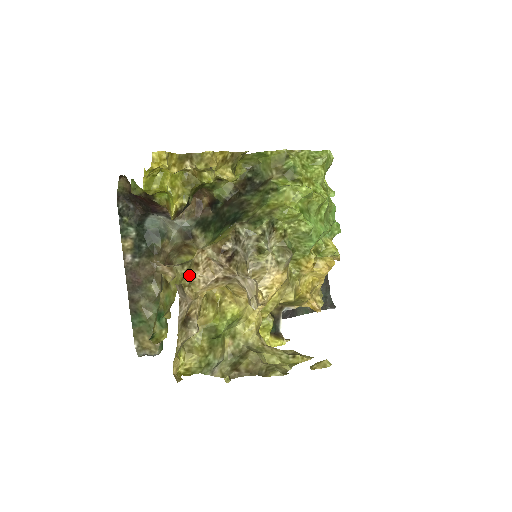
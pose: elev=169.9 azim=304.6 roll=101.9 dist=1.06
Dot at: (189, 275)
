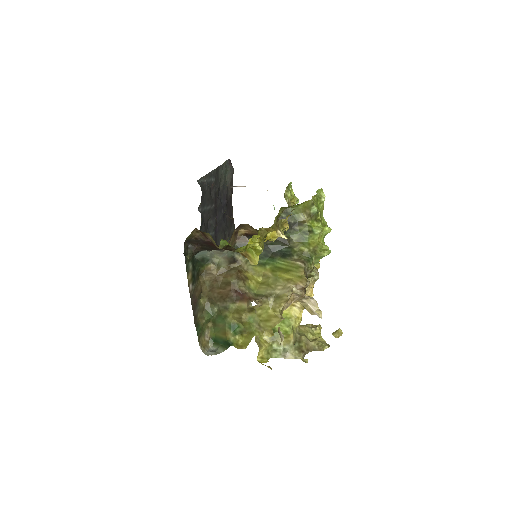
Dot at: (280, 306)
